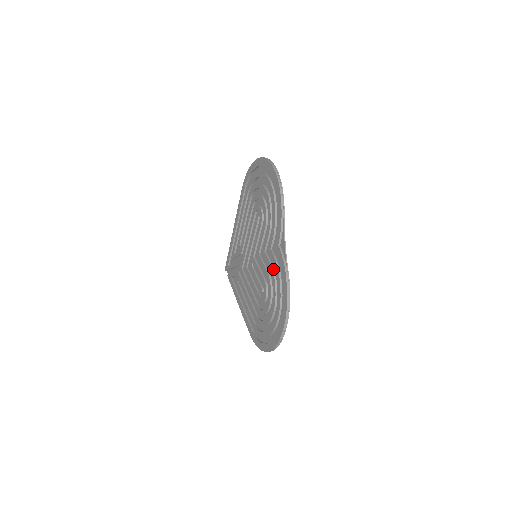
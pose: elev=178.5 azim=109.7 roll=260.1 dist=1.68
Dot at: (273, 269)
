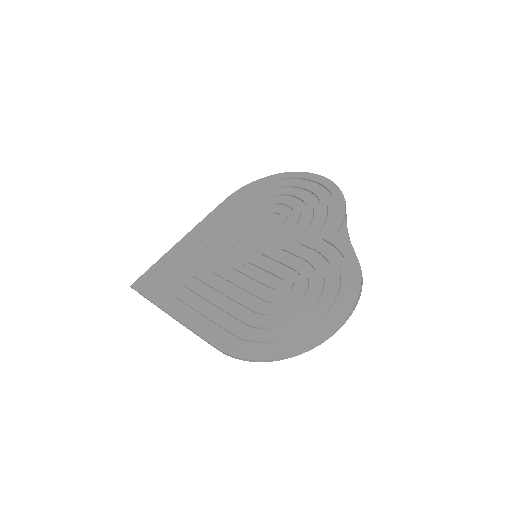
Dot at: (315, 259)
